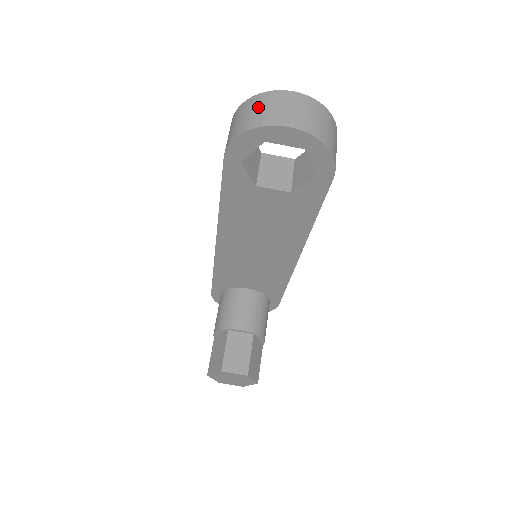
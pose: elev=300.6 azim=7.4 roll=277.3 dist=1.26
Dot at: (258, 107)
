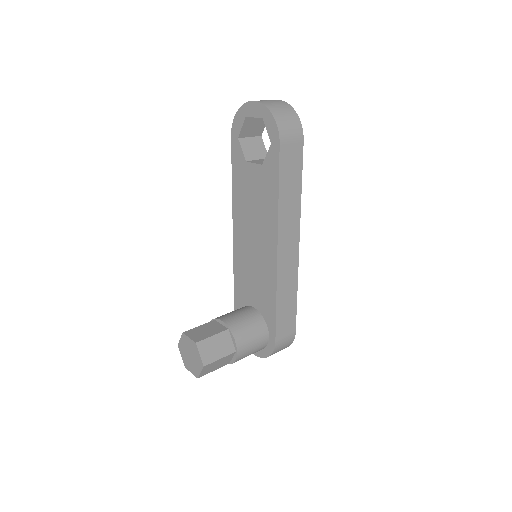
Dot at: occluded
